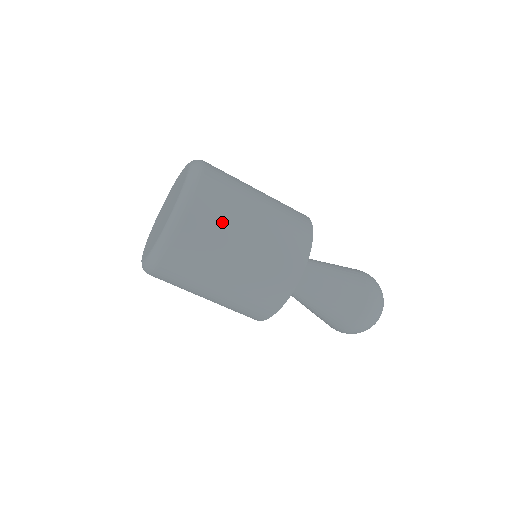
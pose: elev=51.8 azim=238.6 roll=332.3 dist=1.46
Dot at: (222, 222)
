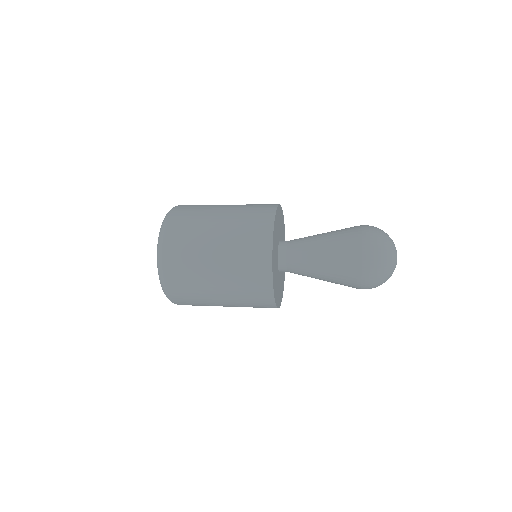
Dot at: (190, 258)
